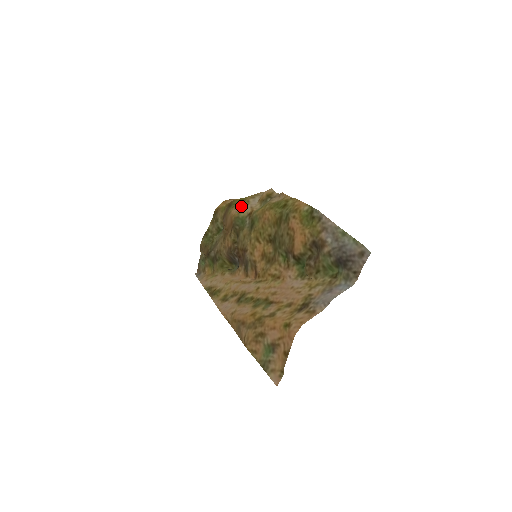
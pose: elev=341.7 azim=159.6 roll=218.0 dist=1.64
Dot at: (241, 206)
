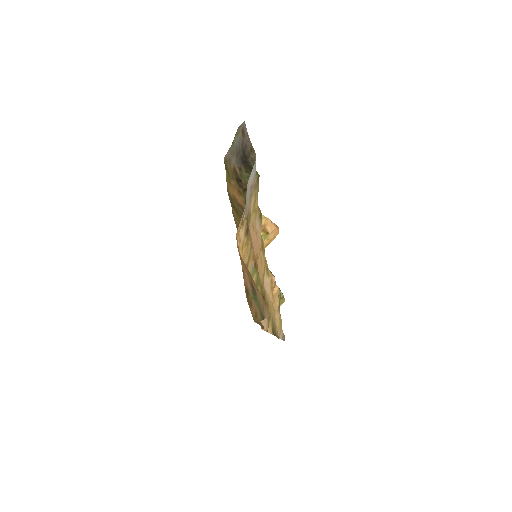
Dot at: occluded
